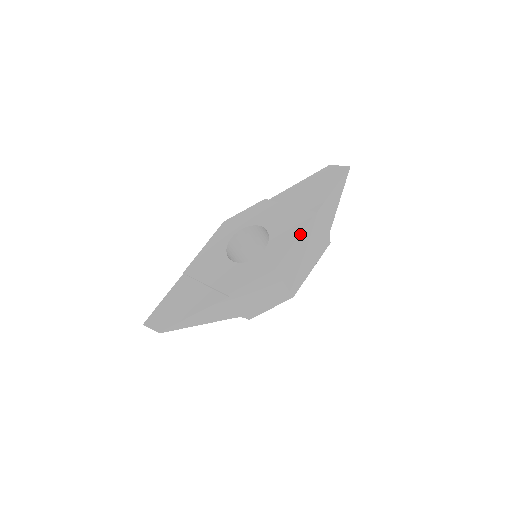
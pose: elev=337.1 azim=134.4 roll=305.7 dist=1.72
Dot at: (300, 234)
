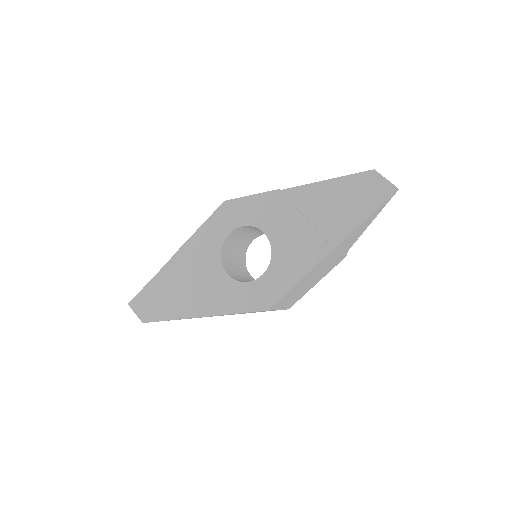
Dot at: (306, 274)
